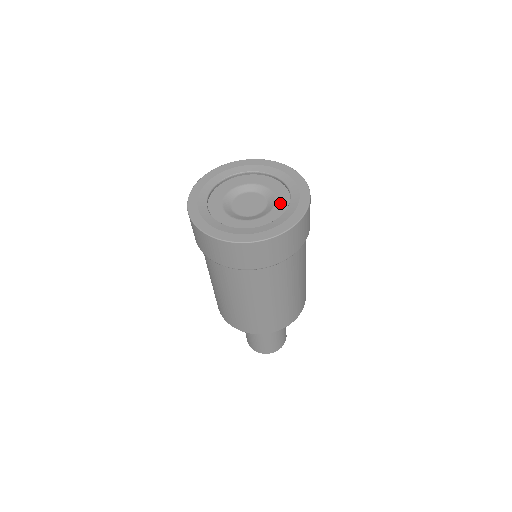
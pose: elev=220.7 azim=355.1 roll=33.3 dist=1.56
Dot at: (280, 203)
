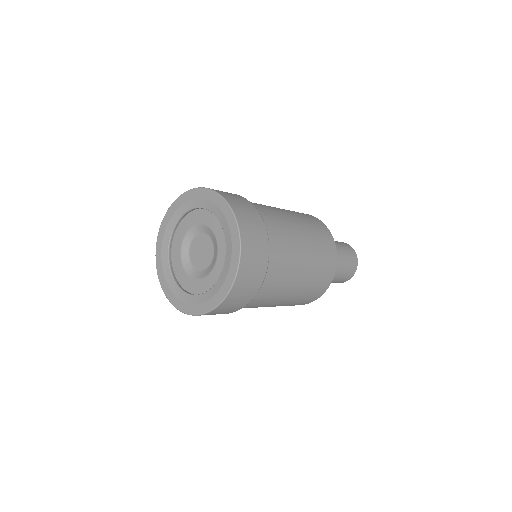
Dot at: (221, 255)
